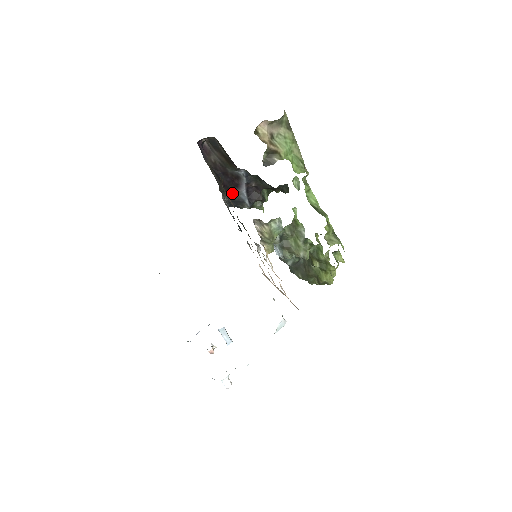
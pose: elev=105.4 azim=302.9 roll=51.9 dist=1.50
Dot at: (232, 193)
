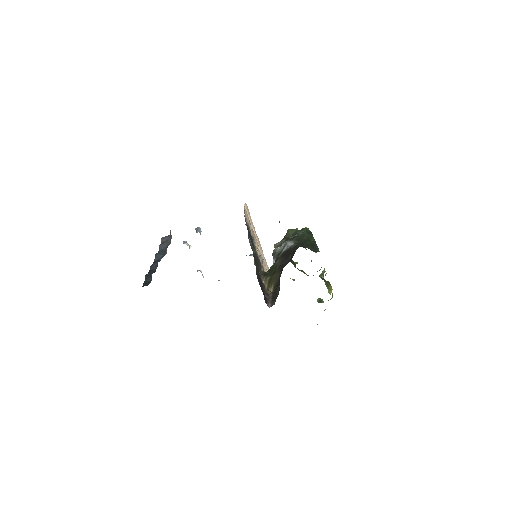
Dot at: occluded
